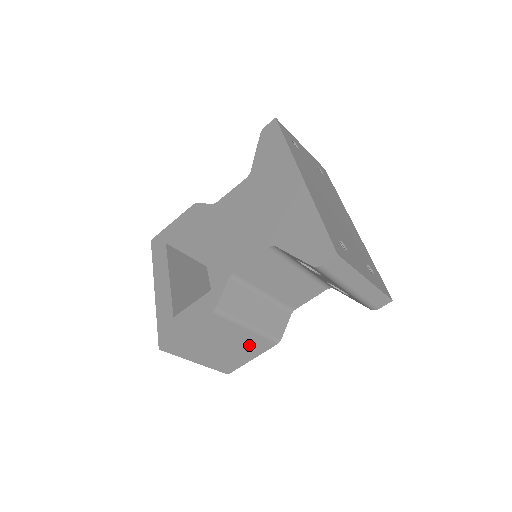
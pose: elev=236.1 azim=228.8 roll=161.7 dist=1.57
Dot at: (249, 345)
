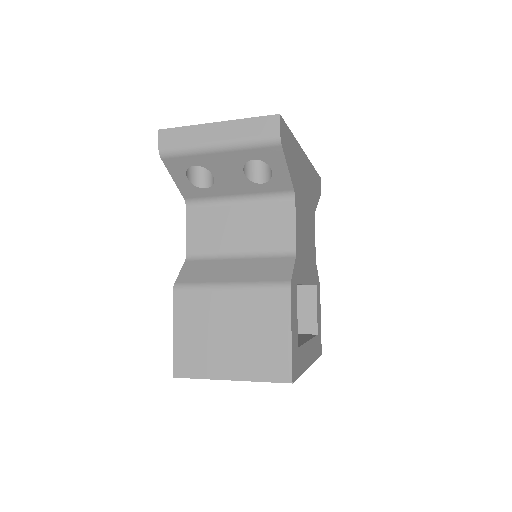
Dot at: (259, 313)
